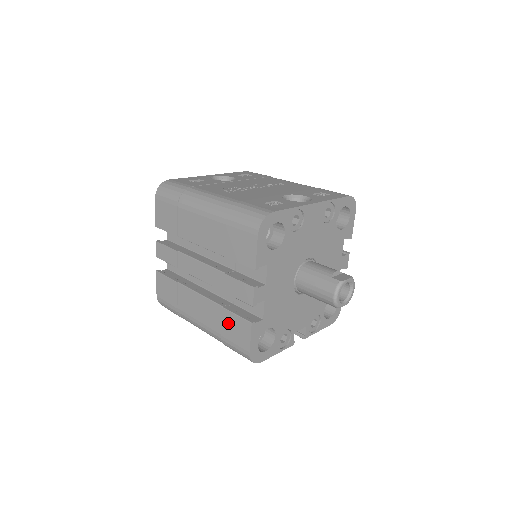
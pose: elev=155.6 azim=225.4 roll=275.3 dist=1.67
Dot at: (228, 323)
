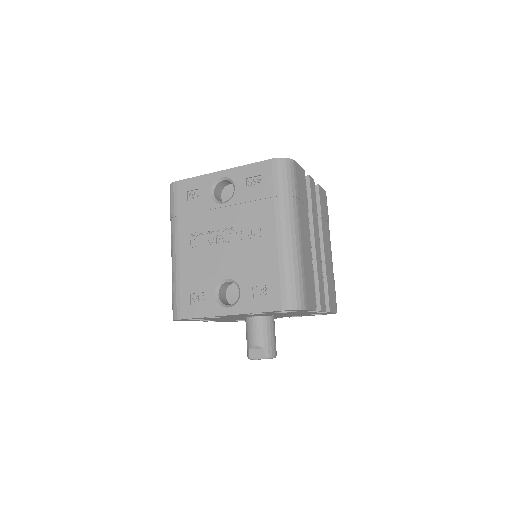
Dot at: occluded
